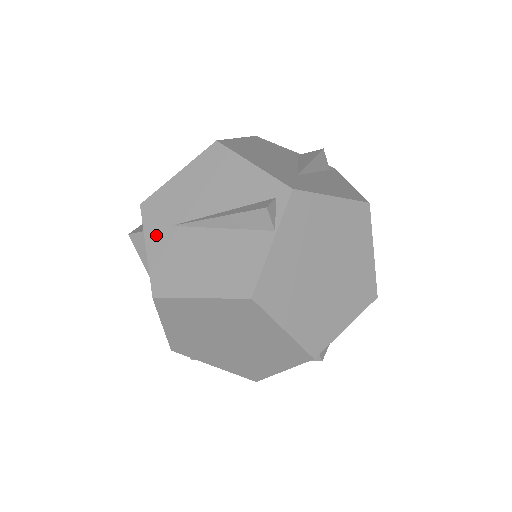
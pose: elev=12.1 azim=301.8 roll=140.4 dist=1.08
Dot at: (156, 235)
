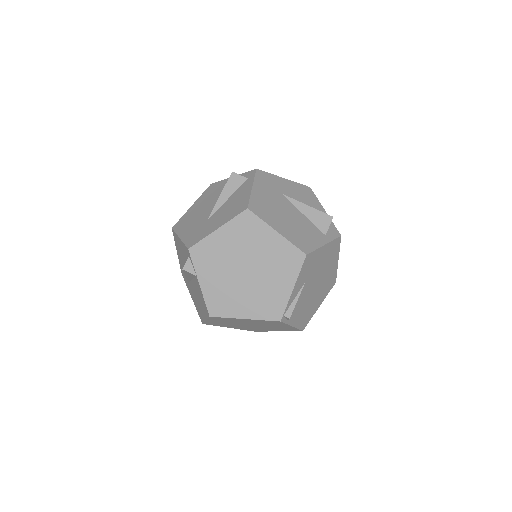
Dot at: (189, 289)
